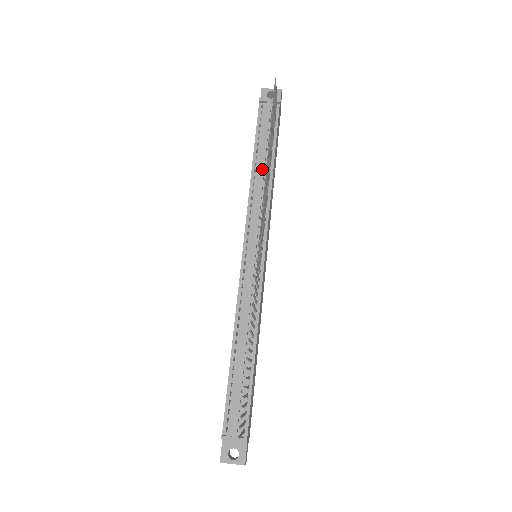
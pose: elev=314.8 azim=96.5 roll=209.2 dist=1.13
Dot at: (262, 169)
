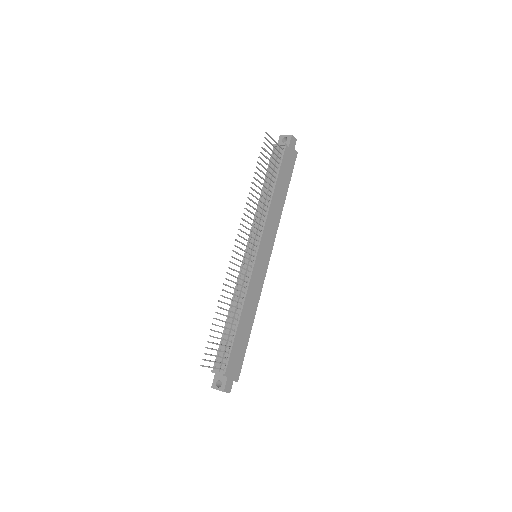
Dot at: (265, 195)
